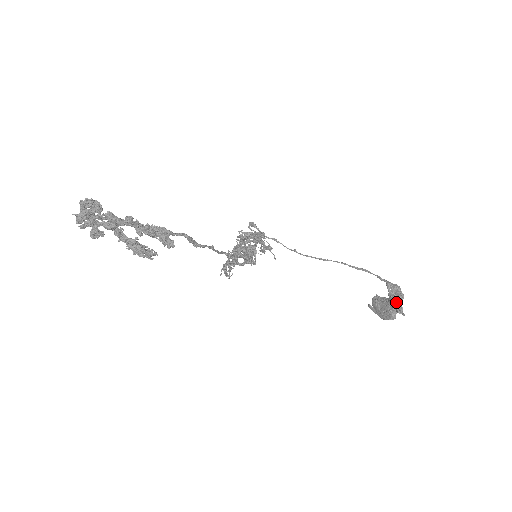
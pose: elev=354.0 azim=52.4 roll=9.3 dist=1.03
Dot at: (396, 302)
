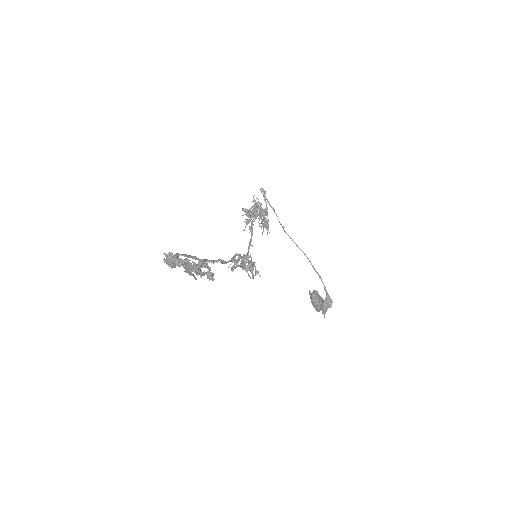
Dot at: occluded
